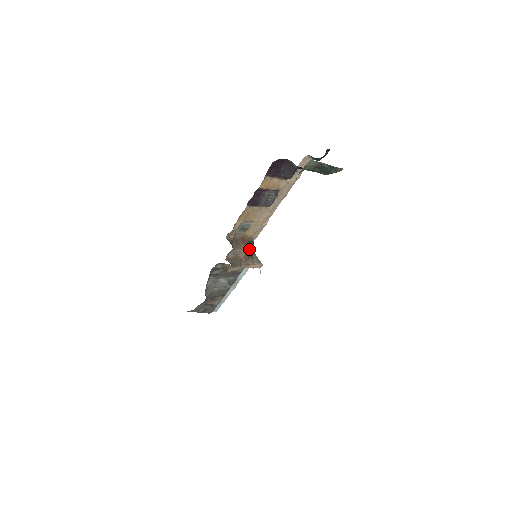
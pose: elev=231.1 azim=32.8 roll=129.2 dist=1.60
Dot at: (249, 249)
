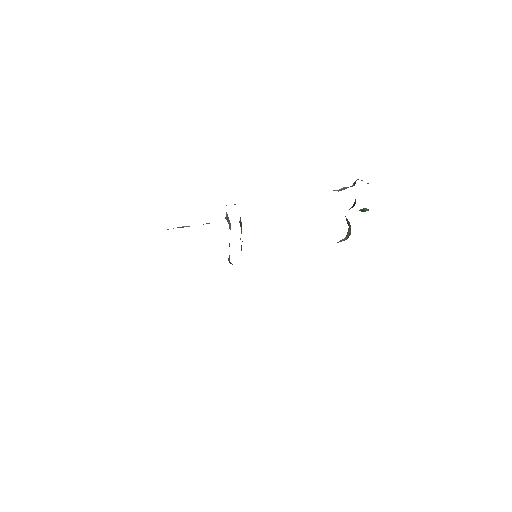
Dot at: occluded
